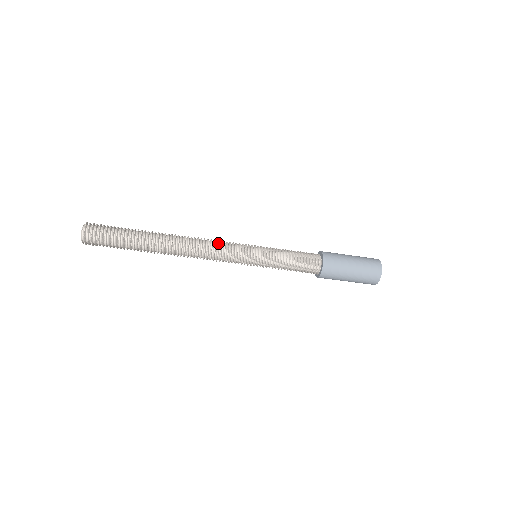
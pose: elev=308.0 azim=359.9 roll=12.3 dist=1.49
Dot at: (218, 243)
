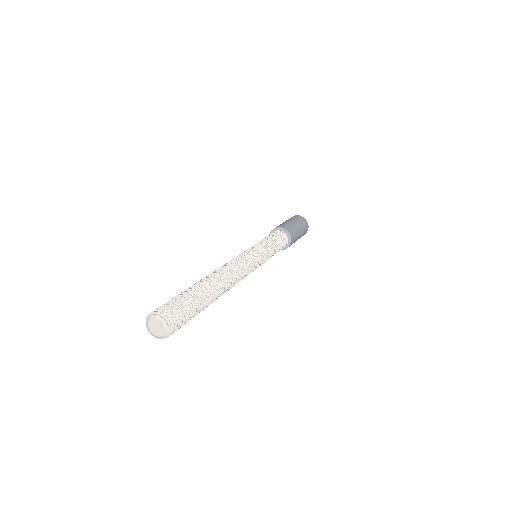
Dot at: (243, 260)
